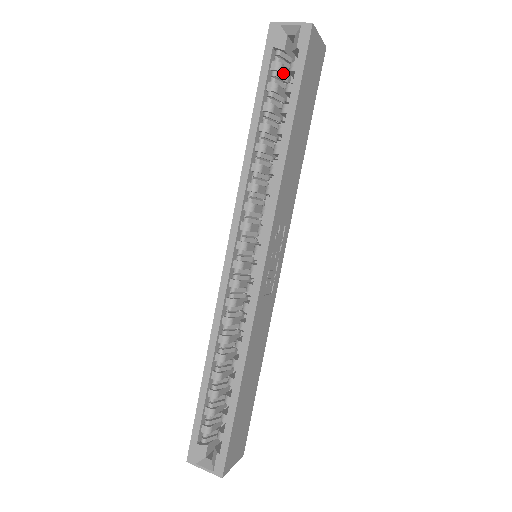
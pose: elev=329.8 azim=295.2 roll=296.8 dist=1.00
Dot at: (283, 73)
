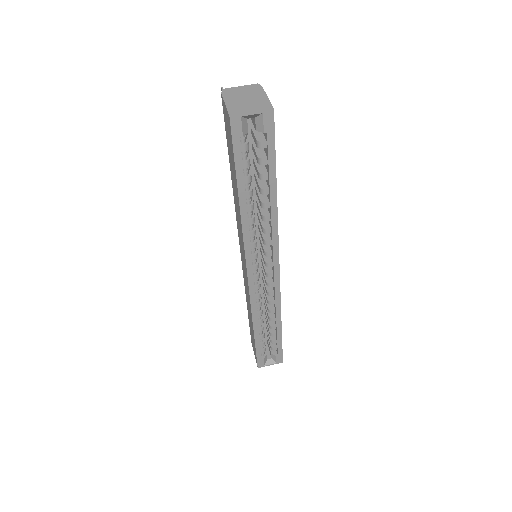
Dot at: occluded
